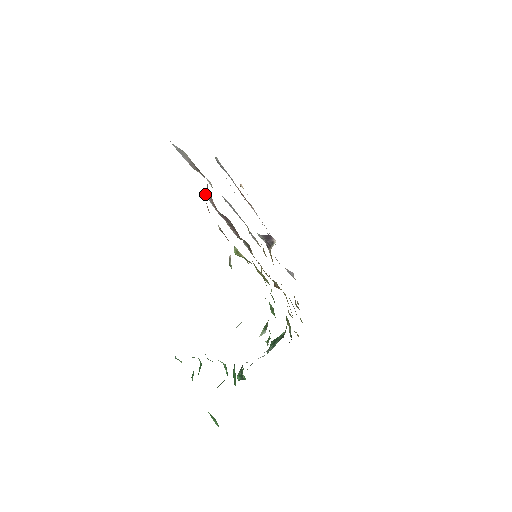
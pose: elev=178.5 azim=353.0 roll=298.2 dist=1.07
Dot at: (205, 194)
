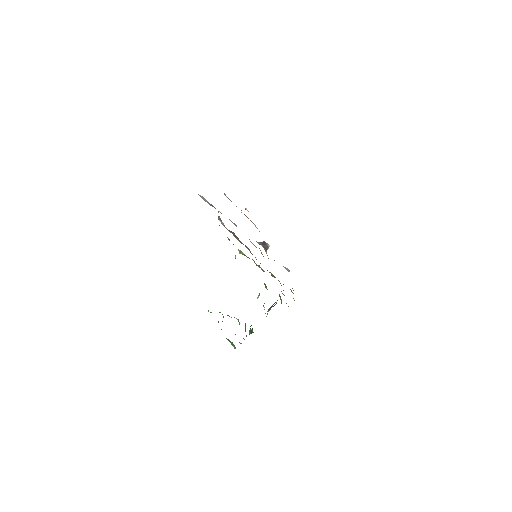
Dot at: (218, 219)
